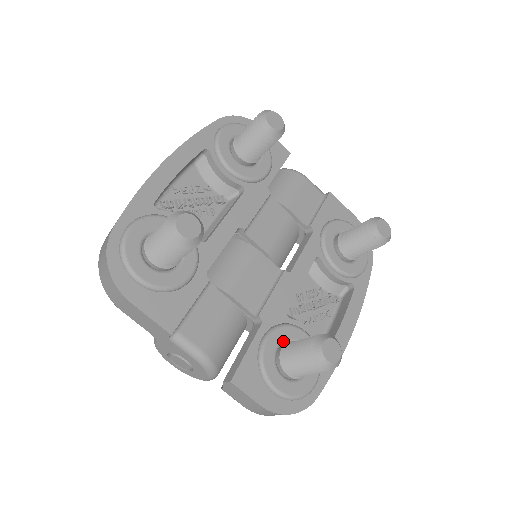
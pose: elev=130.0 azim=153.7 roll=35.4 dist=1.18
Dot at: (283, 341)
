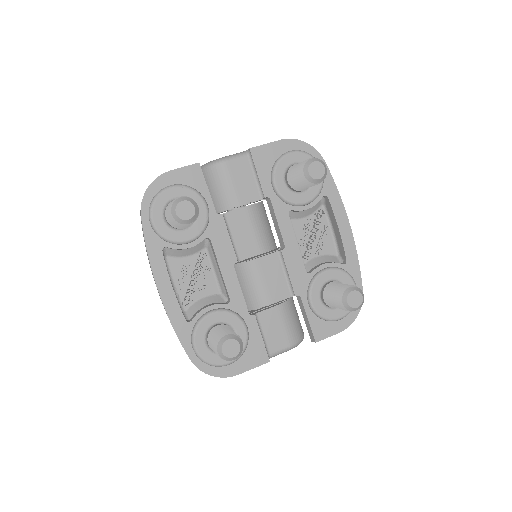
Dot at: (320, 292)
